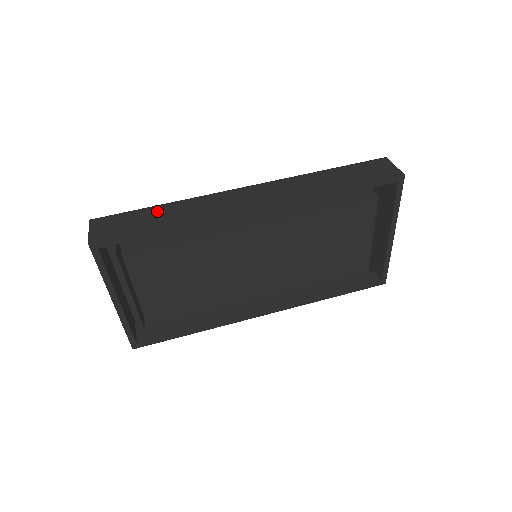
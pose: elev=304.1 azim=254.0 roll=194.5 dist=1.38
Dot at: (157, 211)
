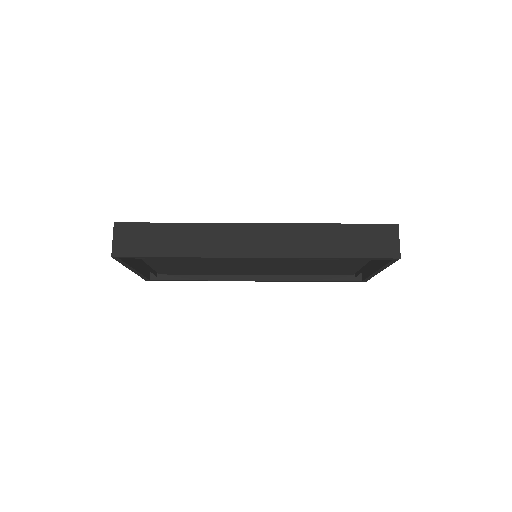
Dot at: (173, 231)
